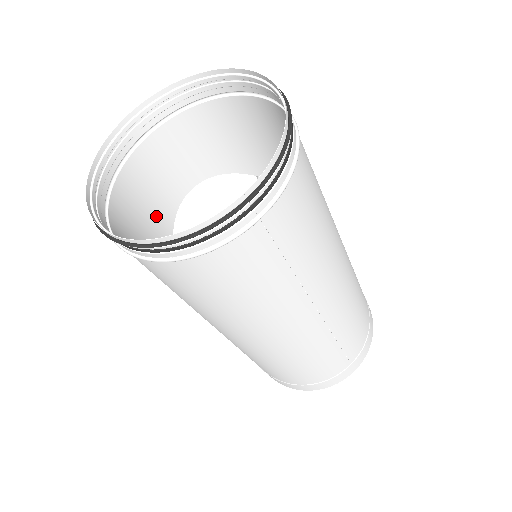
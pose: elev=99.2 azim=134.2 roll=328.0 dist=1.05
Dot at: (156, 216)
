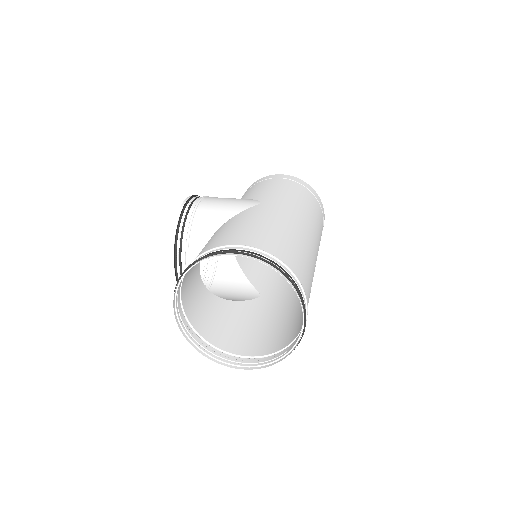
Dot at: (208, 305)
